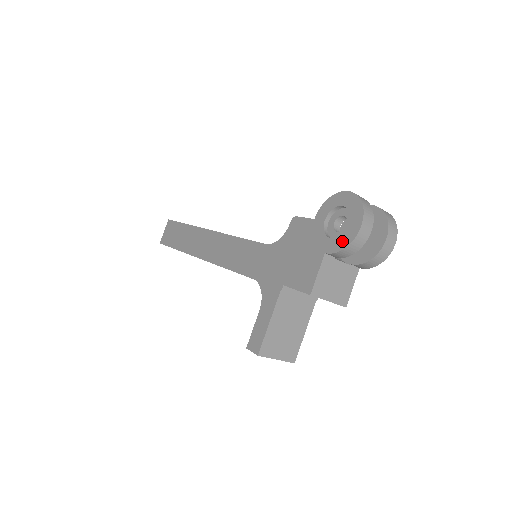
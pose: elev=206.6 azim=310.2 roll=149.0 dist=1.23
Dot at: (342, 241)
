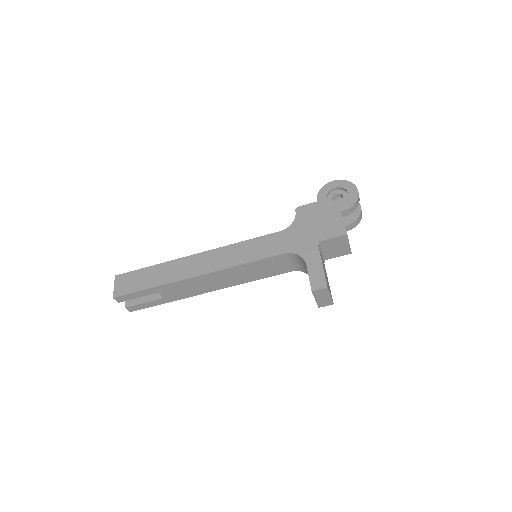
Dot at: (350, 201)
